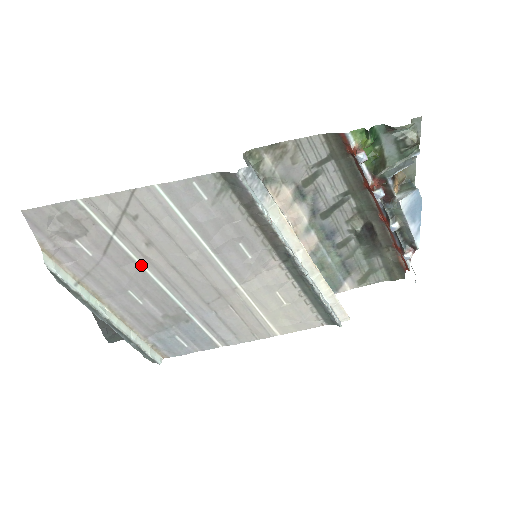
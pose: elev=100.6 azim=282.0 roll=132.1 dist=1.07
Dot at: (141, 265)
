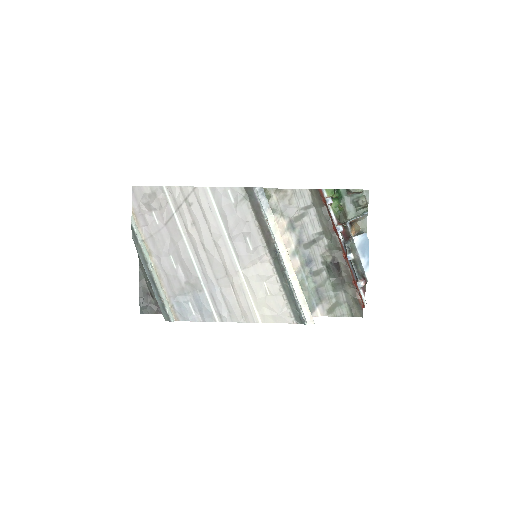
Dot at: (184, 238)
